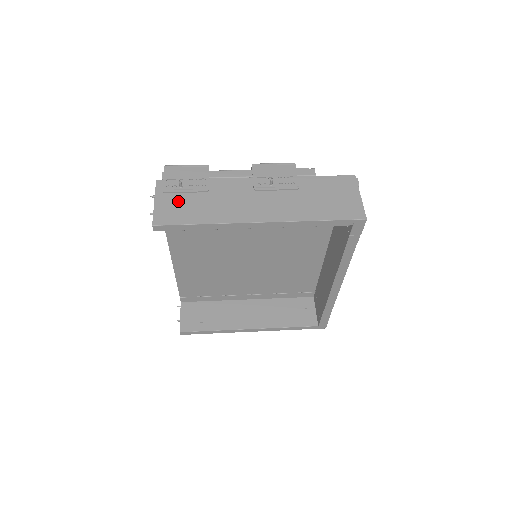
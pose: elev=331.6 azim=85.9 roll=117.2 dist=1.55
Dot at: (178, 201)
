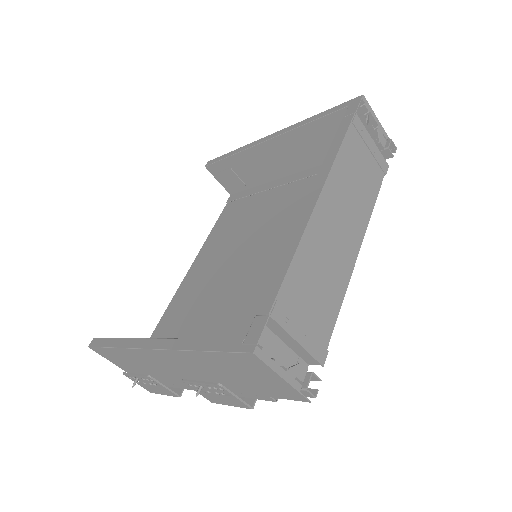
Dot at: occluded
